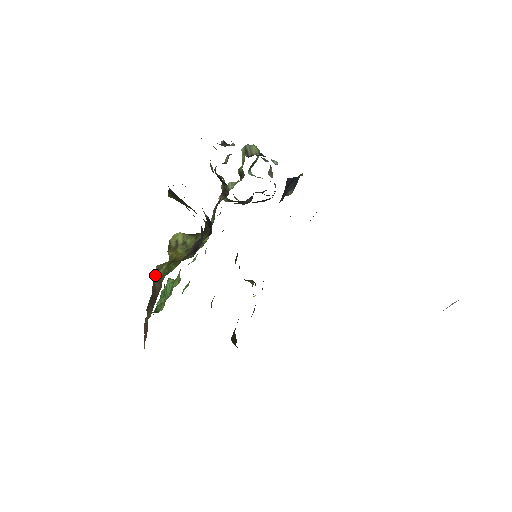
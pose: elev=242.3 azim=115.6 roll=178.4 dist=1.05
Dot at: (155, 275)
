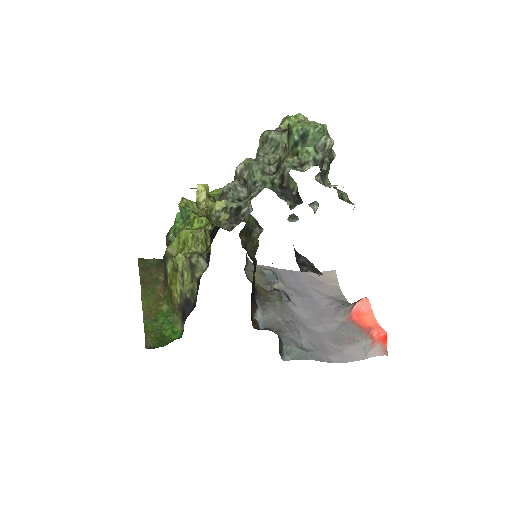
Dot at: (165, 259)
